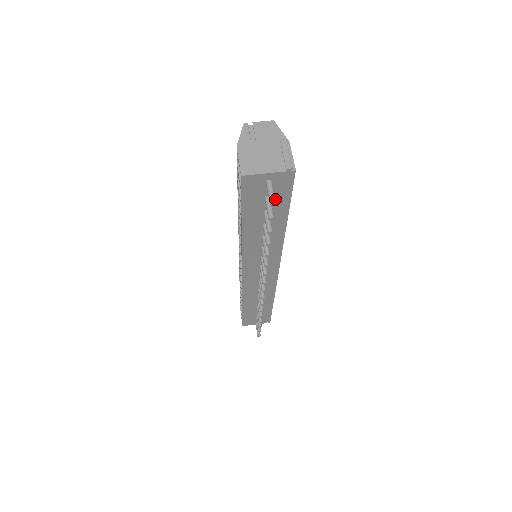
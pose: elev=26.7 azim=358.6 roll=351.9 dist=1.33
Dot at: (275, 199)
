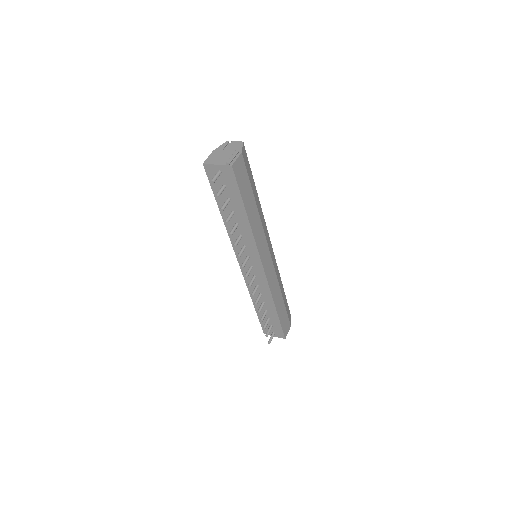
Dot at: (230, 189)
